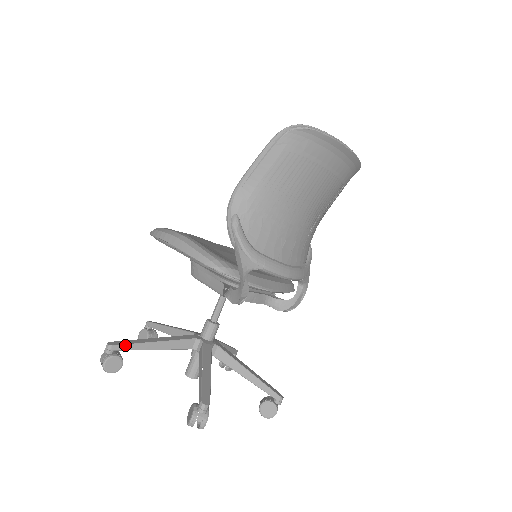
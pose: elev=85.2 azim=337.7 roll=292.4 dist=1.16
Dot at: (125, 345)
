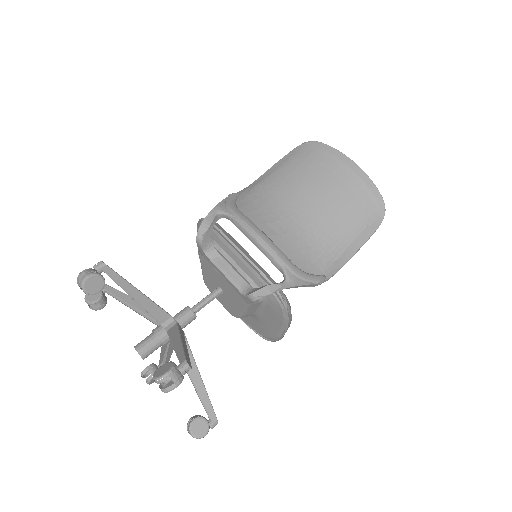
Dot at: (113, 288)
